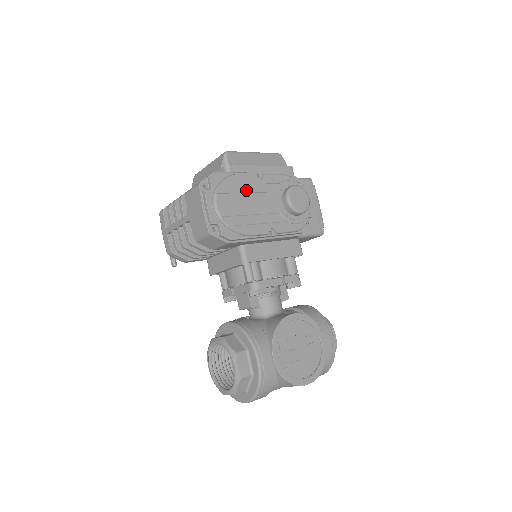
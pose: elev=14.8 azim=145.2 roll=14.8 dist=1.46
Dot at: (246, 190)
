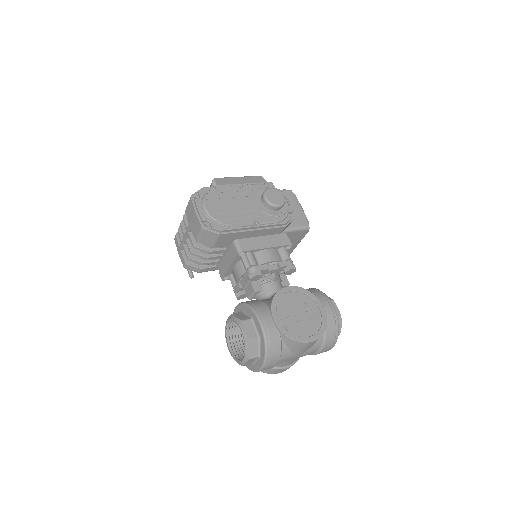
Dot at: (229, 196)
